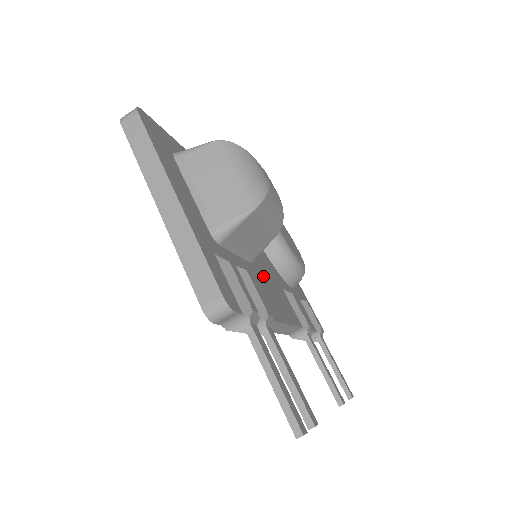
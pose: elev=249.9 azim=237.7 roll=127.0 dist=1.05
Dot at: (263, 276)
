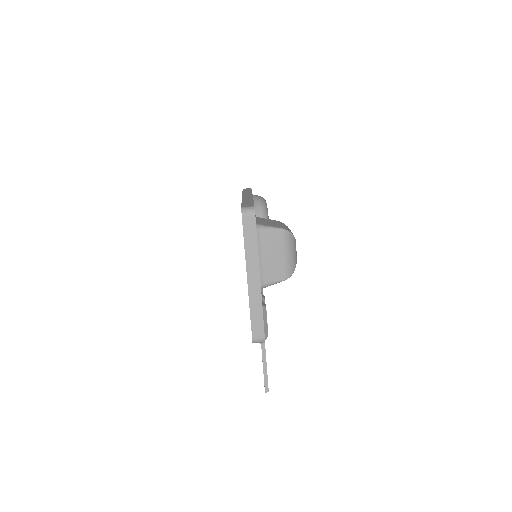
Dot at: occluded
